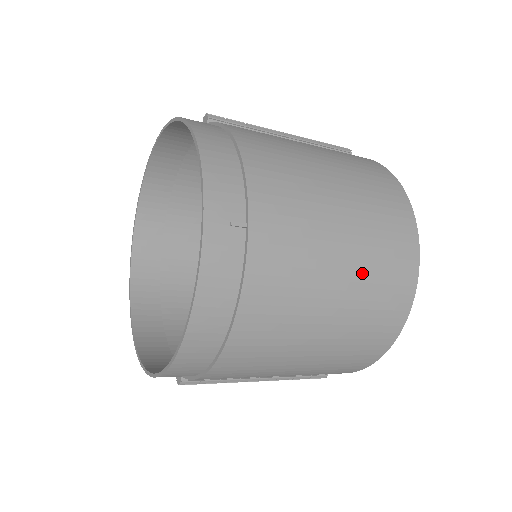
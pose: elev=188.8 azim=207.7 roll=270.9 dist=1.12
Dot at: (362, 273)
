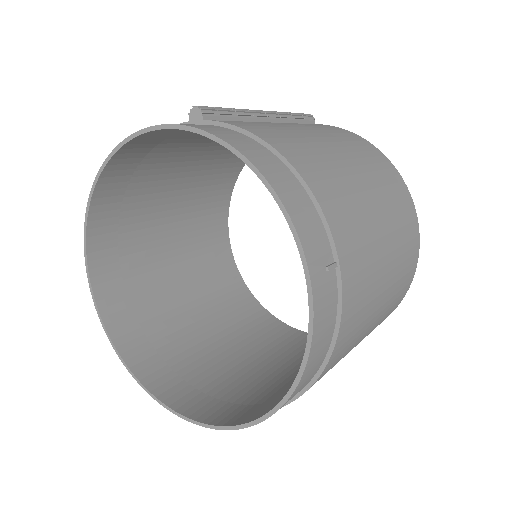
Dot at: (397, 266)
